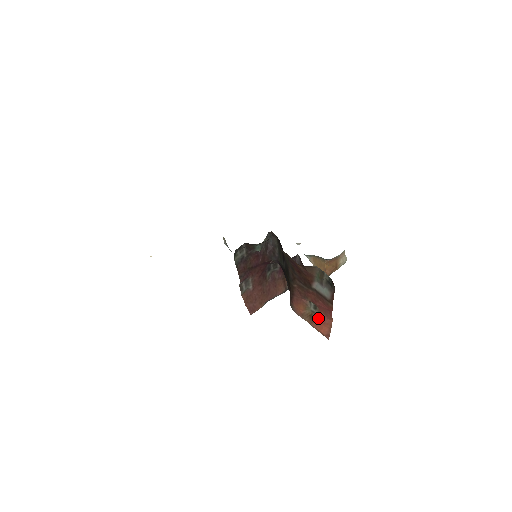
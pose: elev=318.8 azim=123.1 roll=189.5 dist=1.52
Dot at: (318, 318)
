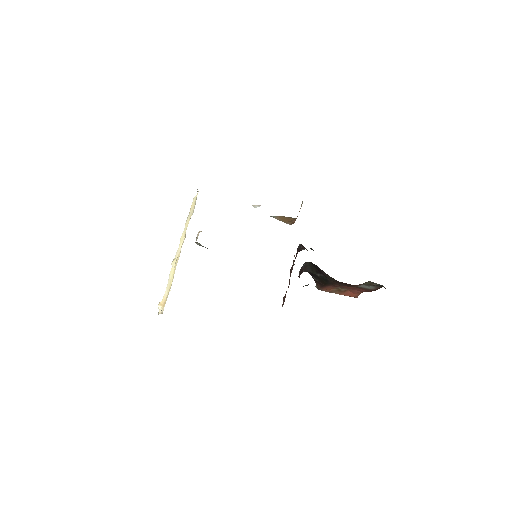
Dot at: (348, 291)
